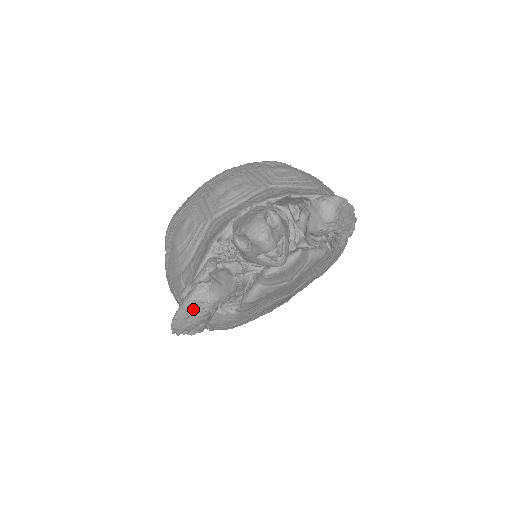
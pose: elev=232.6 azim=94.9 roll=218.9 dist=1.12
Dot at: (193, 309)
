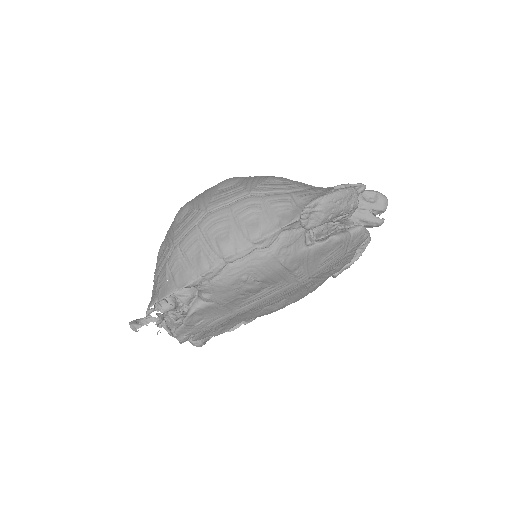
Dot at: (350, 196)
